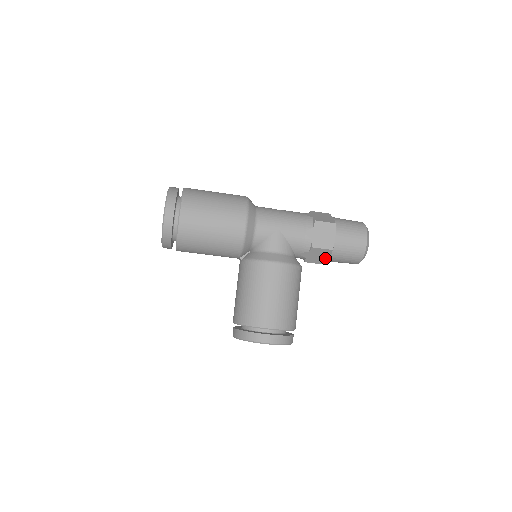
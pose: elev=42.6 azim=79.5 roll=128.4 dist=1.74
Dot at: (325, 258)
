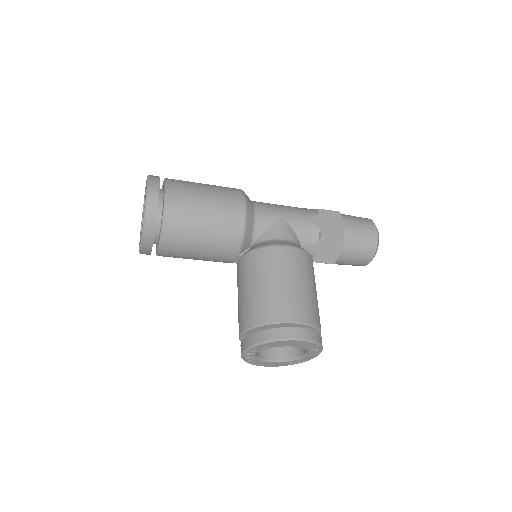
Dot at: (335, 253)
